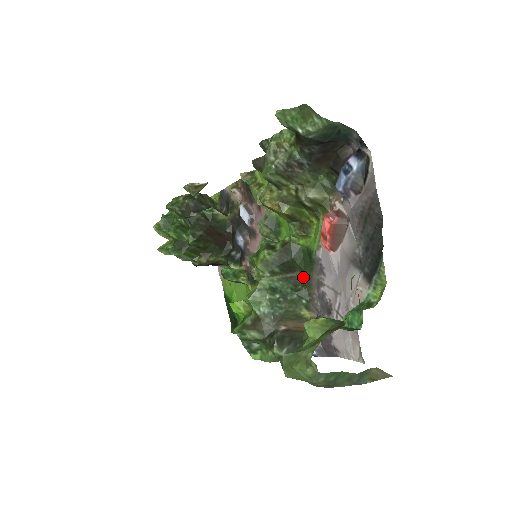
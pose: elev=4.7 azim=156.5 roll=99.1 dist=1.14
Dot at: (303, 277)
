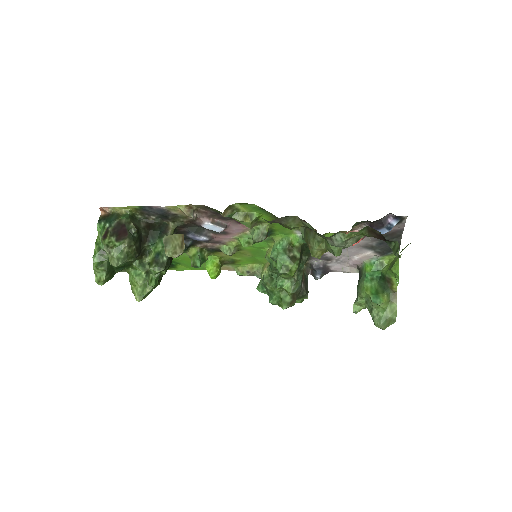
Dot at: (306, 253)
